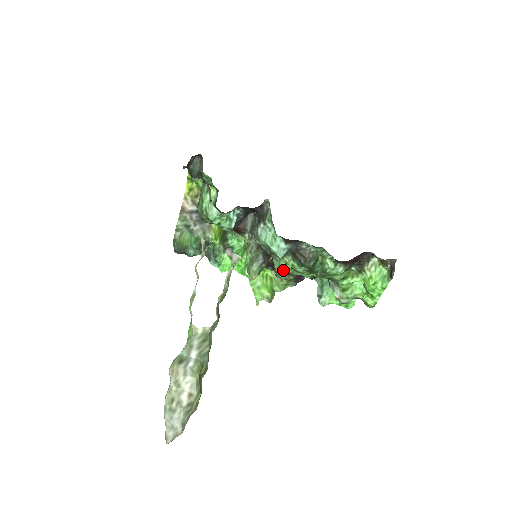
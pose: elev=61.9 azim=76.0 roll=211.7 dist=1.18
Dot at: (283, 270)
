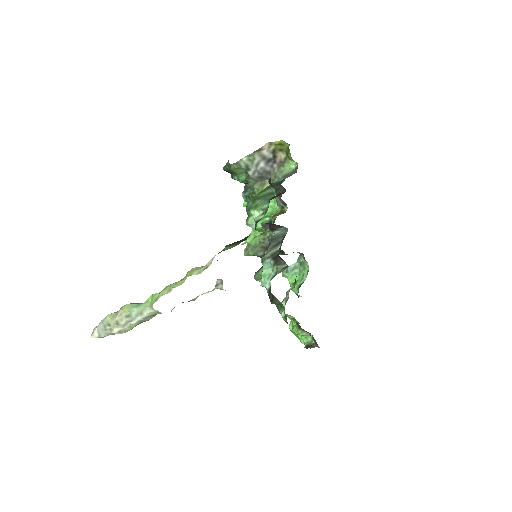
Dot at: occluded
